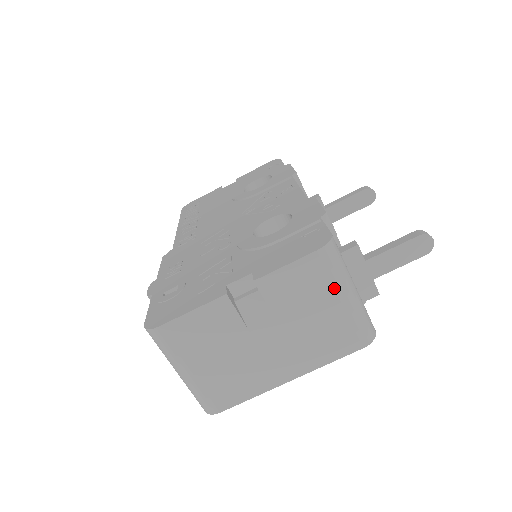
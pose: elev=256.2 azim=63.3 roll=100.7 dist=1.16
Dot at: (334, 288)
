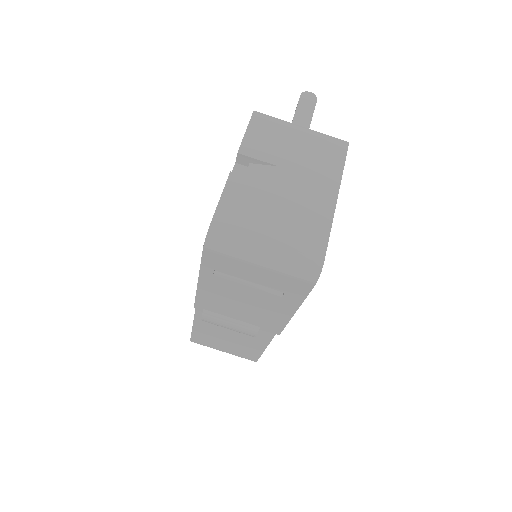
Dot at: (286, 127)
